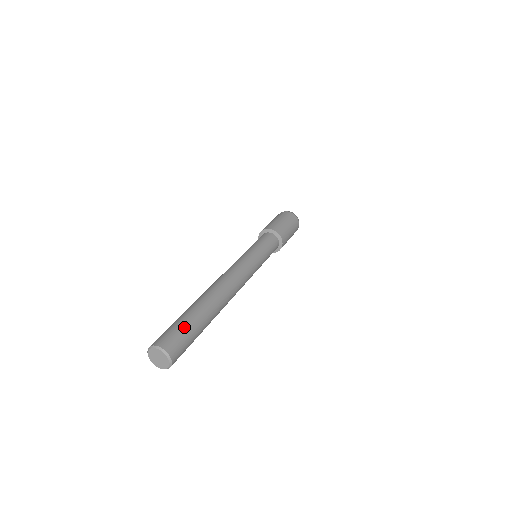
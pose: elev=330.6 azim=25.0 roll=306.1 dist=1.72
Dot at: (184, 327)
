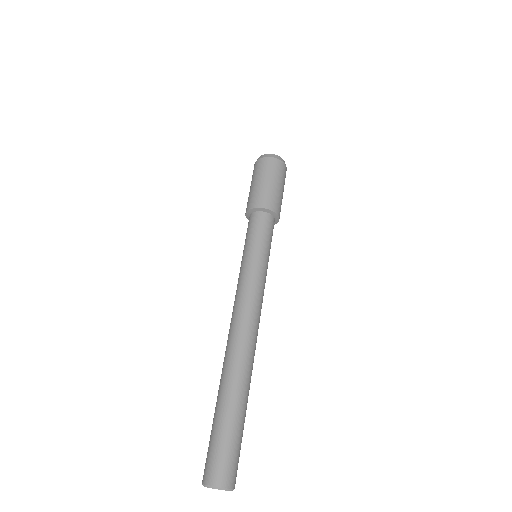
Dot at: (234, 442)
